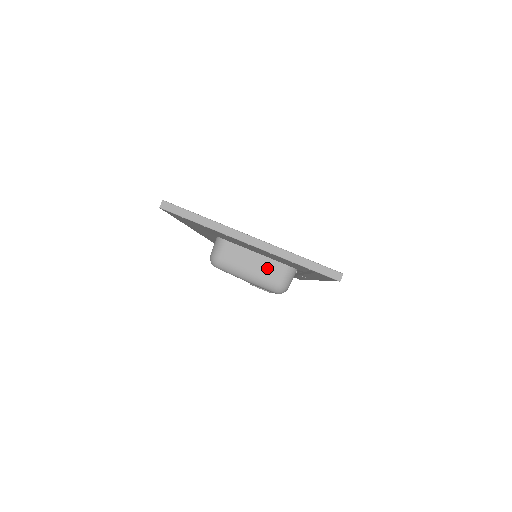
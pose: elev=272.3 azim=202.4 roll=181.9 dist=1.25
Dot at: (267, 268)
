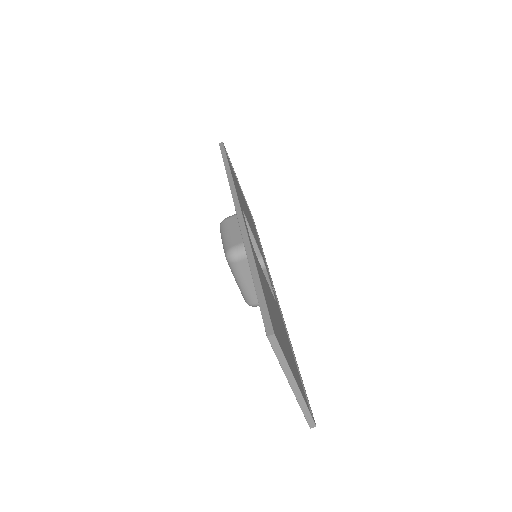
Dot at: occluded
